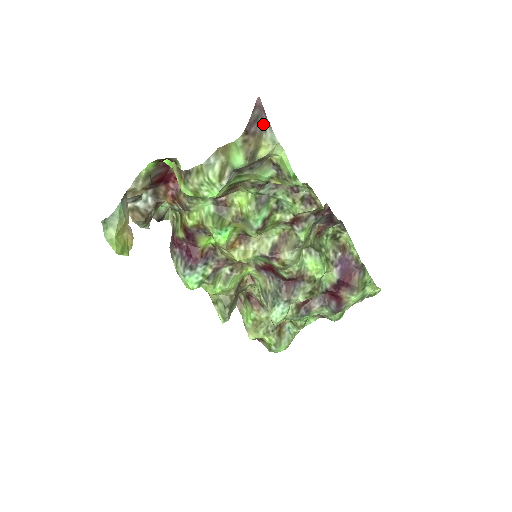
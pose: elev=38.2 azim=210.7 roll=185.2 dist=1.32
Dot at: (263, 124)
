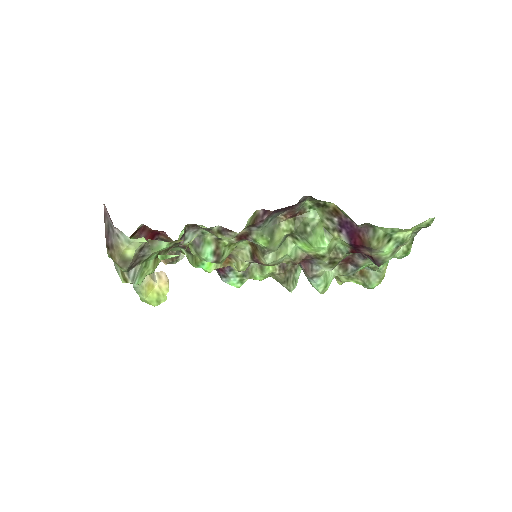
Dot at: (113, 232)
